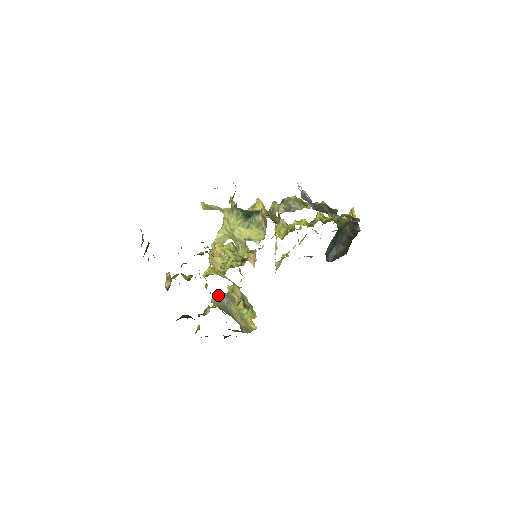
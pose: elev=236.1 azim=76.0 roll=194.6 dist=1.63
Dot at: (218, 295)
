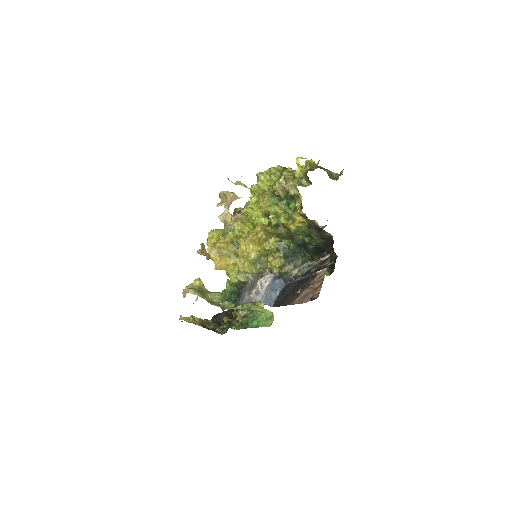
Dot at: occluded
